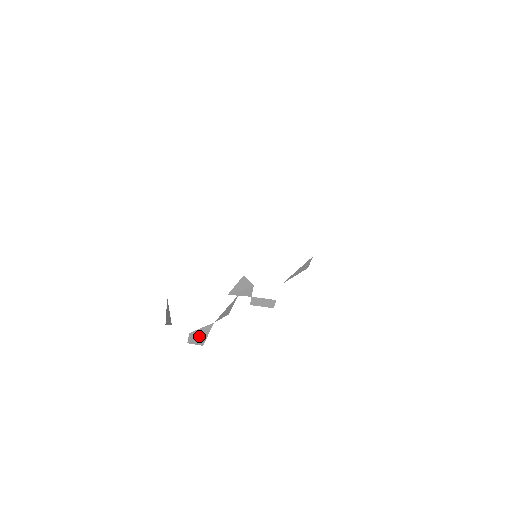
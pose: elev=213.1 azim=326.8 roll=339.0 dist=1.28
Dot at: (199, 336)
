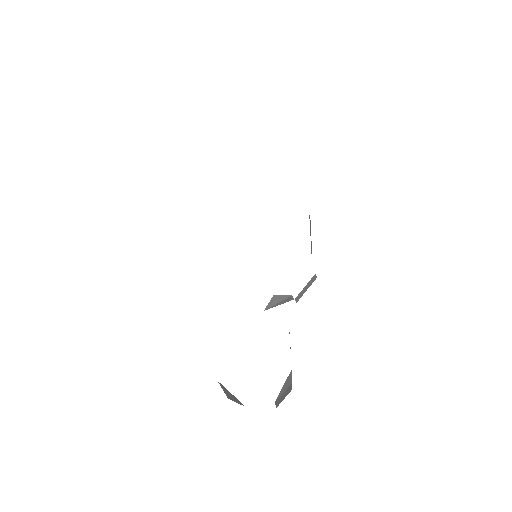
Dot at: (284, 391)
